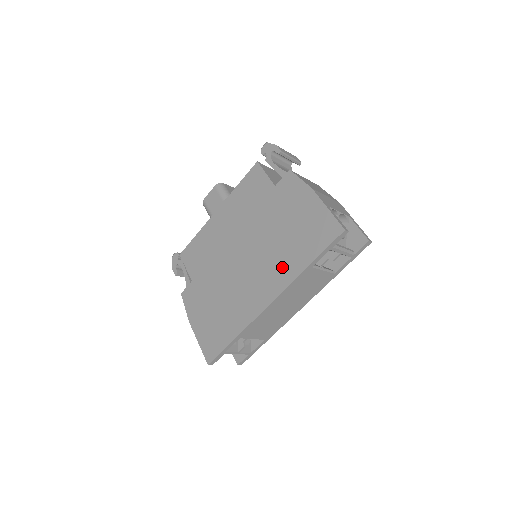
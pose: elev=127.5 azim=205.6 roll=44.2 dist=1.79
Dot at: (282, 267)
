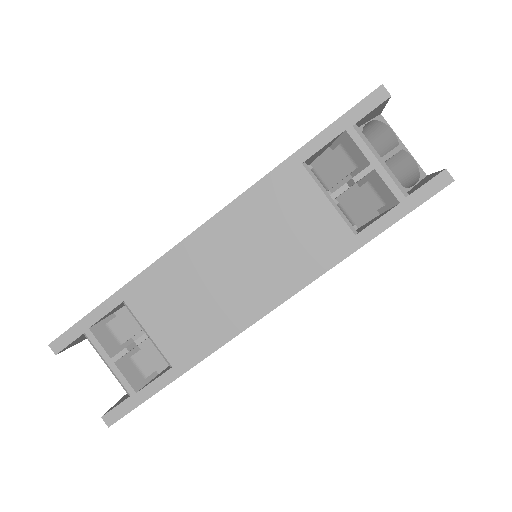
Dot at: occluded
